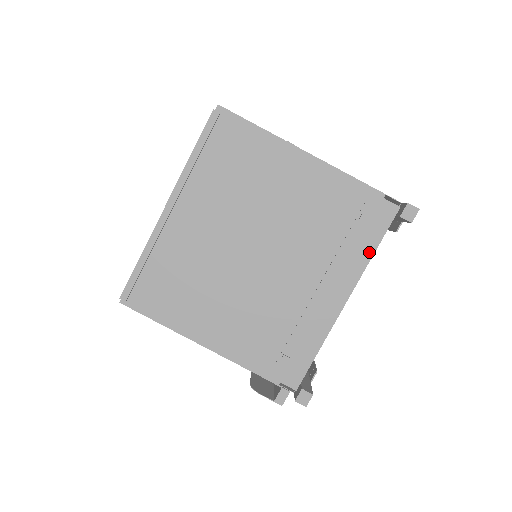
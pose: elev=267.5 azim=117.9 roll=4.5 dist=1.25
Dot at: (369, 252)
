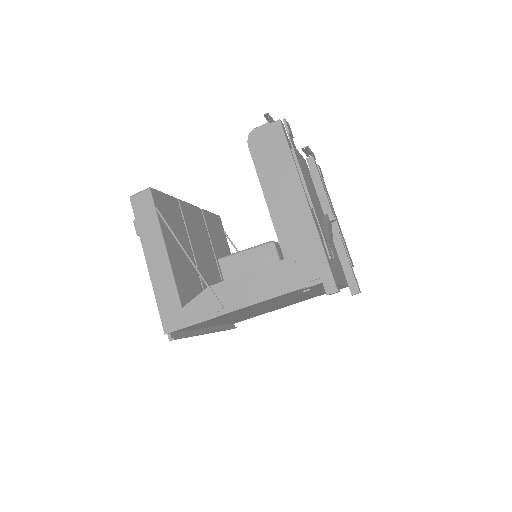
Dot at: occluded
